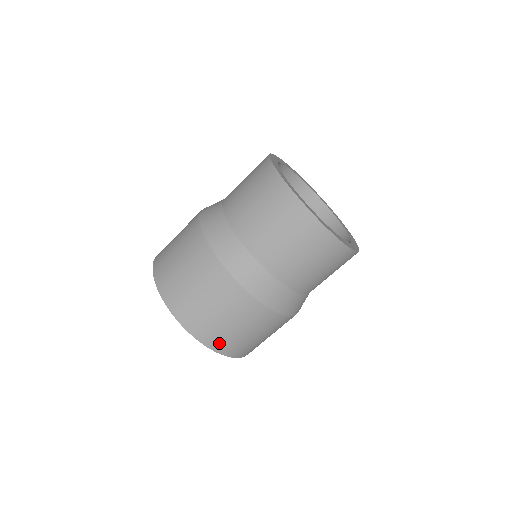
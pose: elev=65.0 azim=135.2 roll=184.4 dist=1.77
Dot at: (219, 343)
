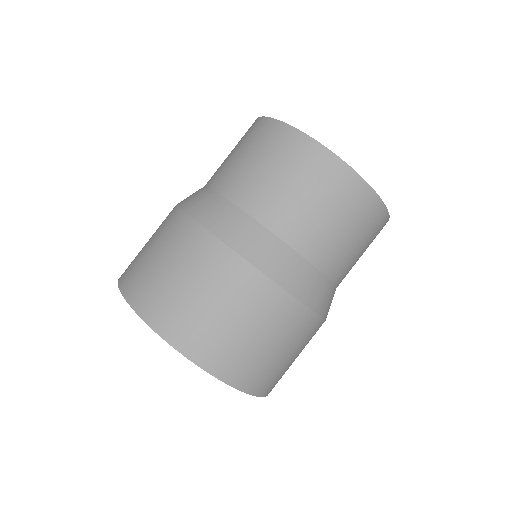
Dot at: (146, 299)
